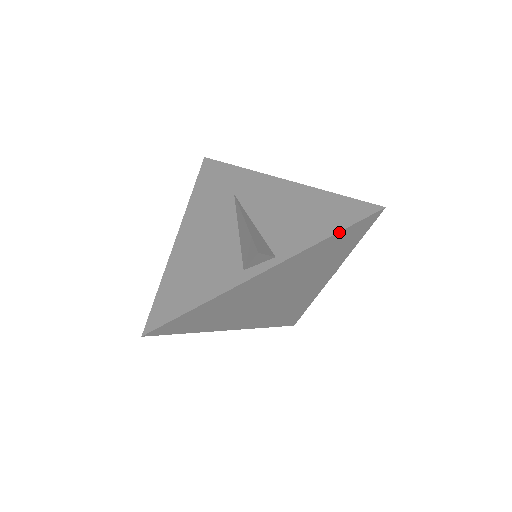
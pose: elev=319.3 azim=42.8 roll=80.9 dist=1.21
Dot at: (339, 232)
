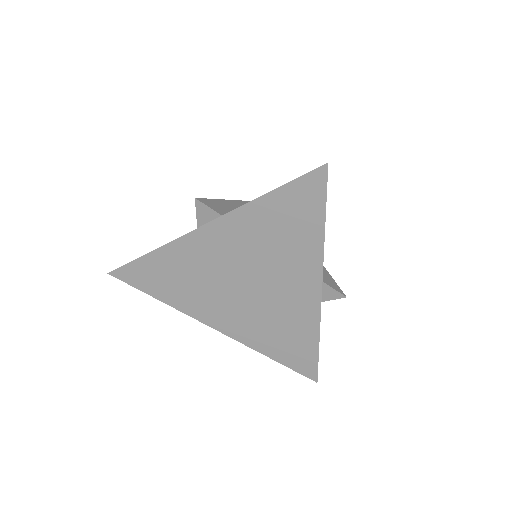
Dot at: (277, 189)
